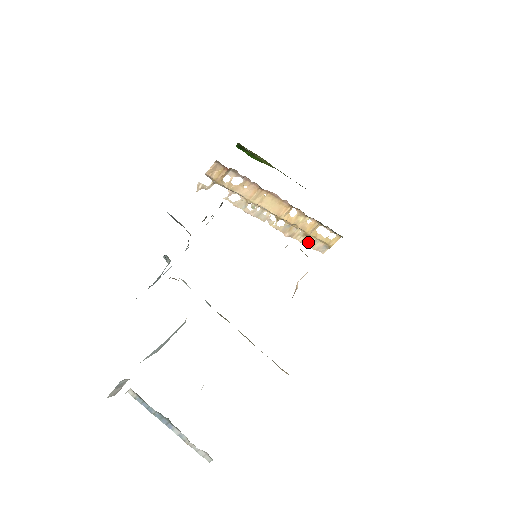
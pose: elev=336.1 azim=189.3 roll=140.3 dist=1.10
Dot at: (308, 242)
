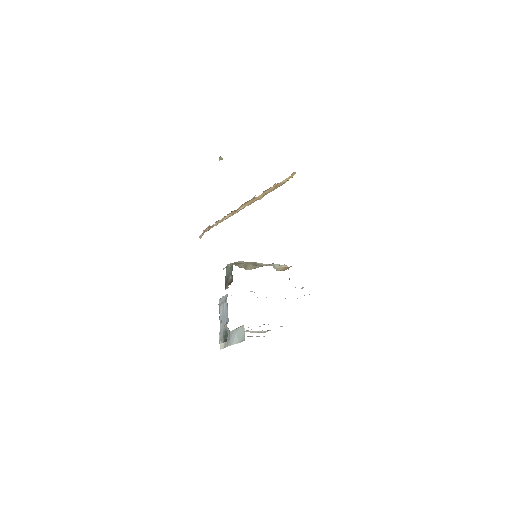
Dot at: (276, 188)
